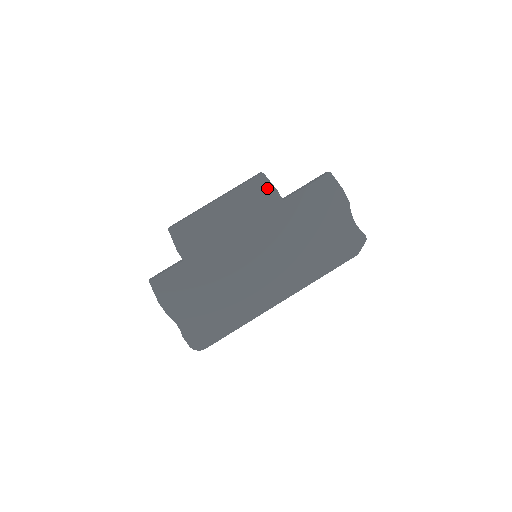
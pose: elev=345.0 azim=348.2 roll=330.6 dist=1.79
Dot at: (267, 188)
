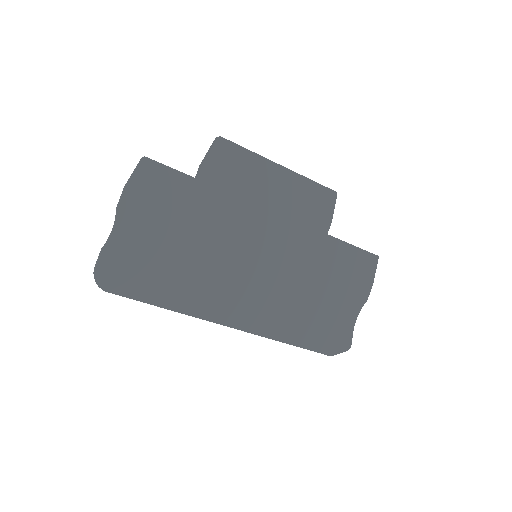
Dot at: (327, 209)
